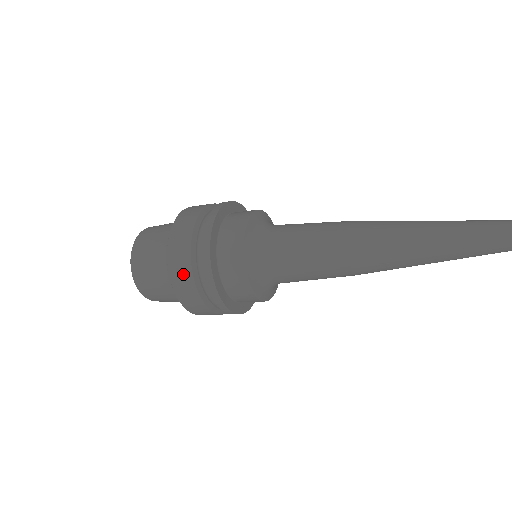
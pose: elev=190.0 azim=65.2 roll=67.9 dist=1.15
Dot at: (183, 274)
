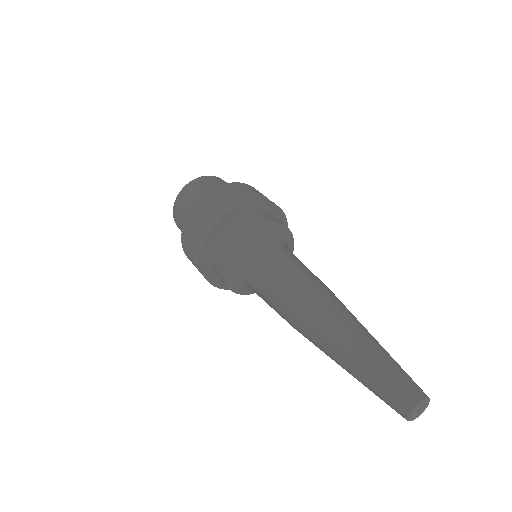
Dot at: (189, 255)
